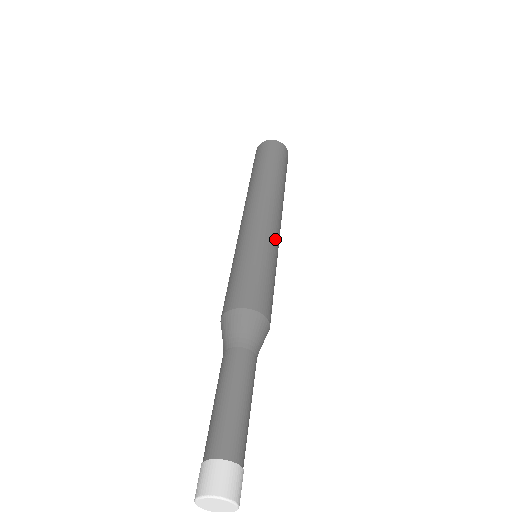
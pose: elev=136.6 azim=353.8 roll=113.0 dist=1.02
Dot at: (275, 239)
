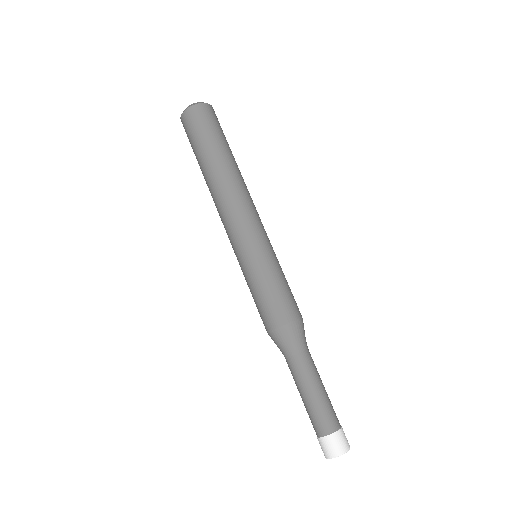
Dot at: (265, 237)
